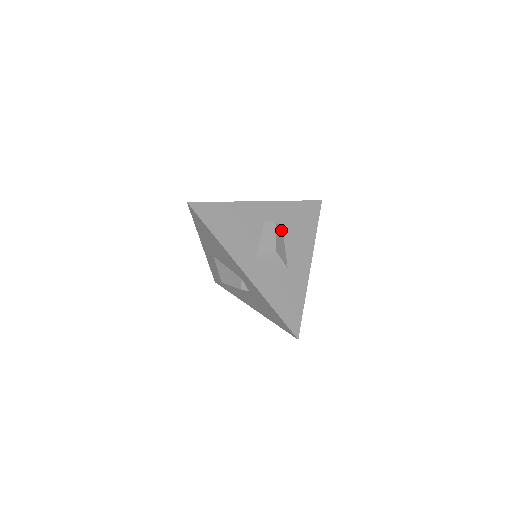
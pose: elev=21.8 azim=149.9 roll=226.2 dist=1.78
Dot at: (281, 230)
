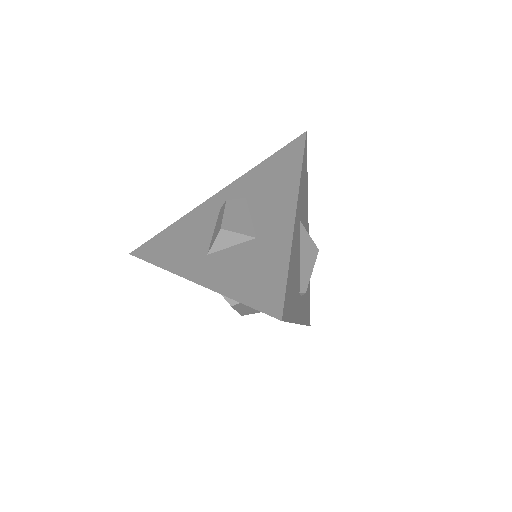
Dot at: (242, 203)
